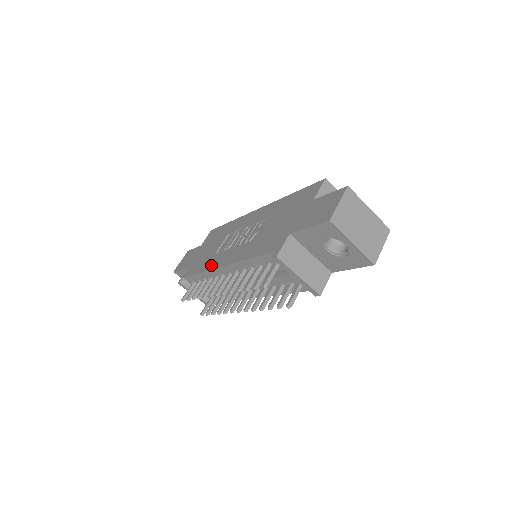
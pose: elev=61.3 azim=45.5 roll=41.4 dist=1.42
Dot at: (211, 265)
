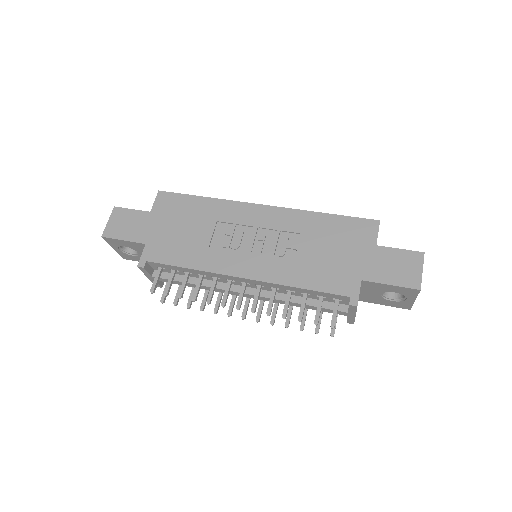
Dot at: (215, 266)
